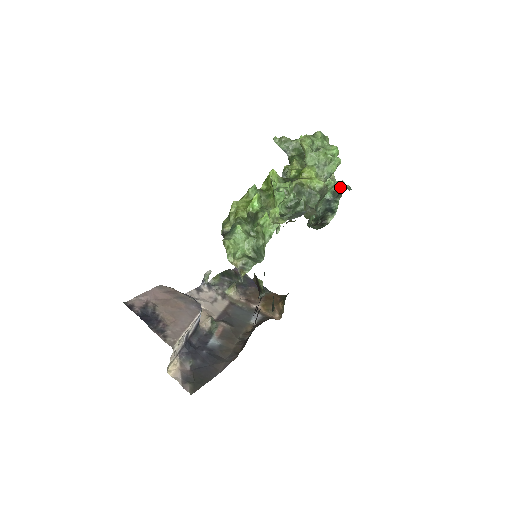
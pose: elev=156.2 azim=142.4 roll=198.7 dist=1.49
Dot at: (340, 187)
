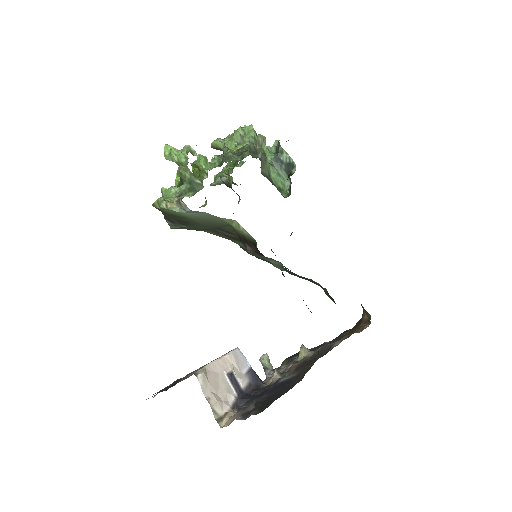
Dot at: (277, 145)
